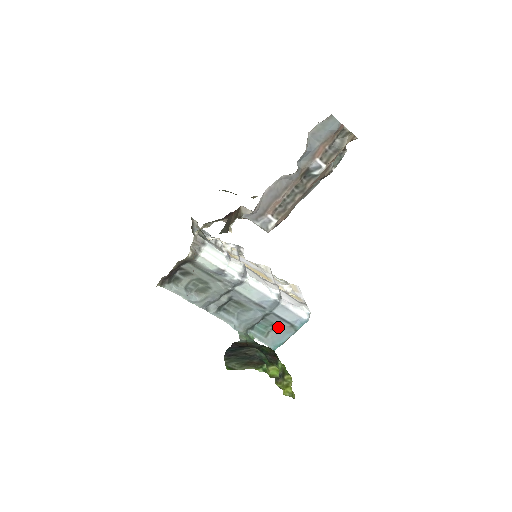
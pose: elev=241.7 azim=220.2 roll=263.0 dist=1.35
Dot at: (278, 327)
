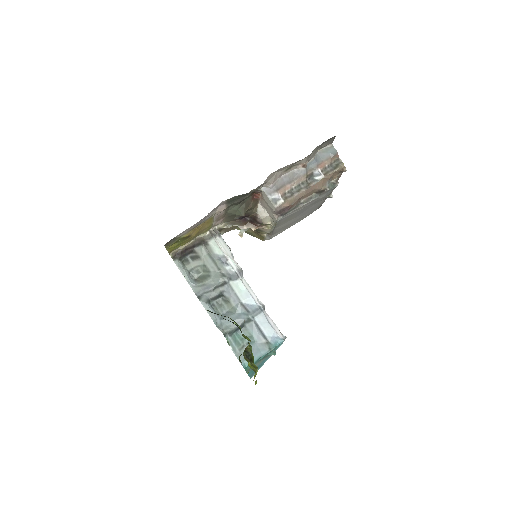
Dot at: (254, 342)
